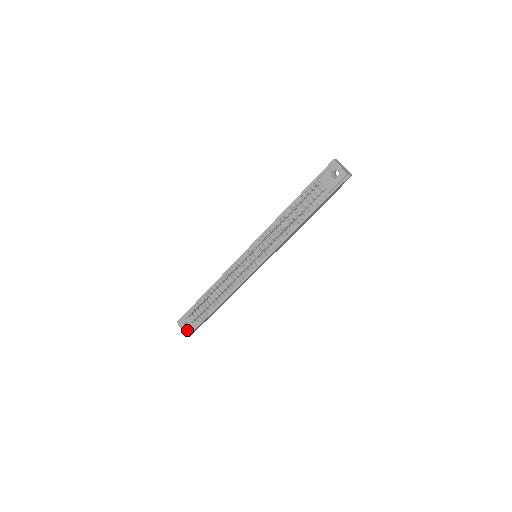
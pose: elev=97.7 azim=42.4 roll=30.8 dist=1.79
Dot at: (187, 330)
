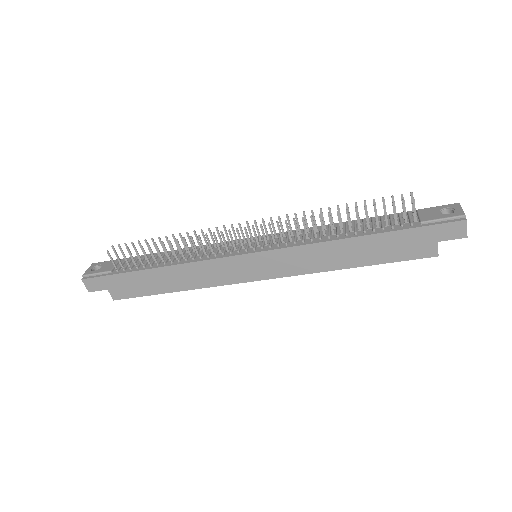
Dot at: (90, 272)
